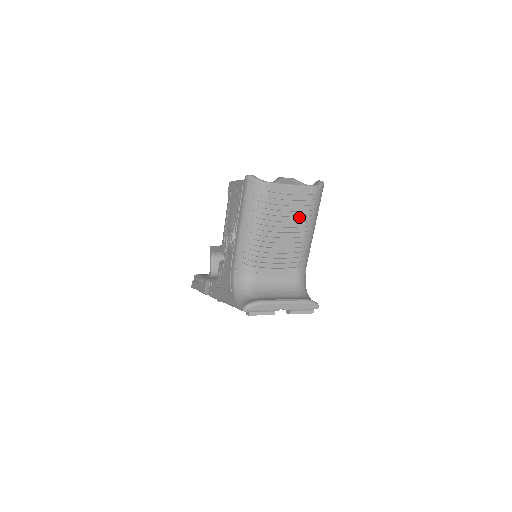
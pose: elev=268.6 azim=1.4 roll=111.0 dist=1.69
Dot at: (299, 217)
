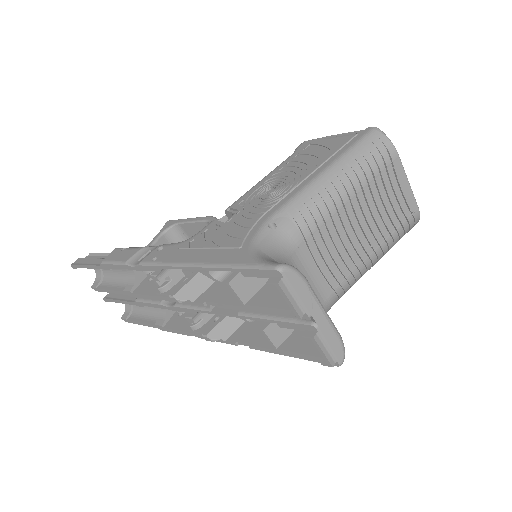
Dot at: (385, 228)
